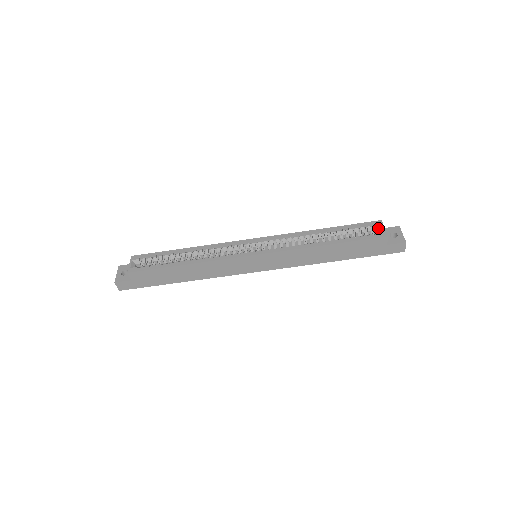
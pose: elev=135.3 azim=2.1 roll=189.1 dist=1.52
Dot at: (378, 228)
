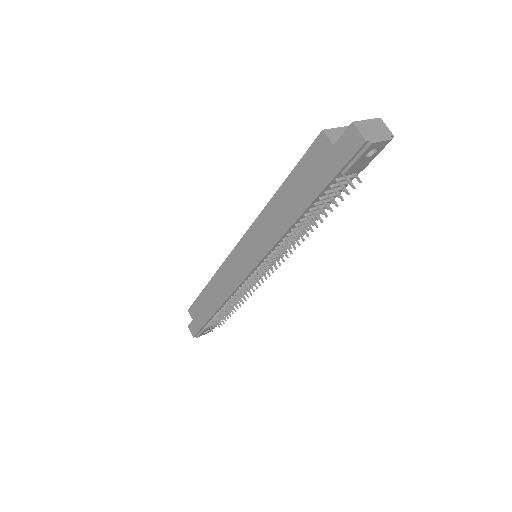
Dot at: occluded
